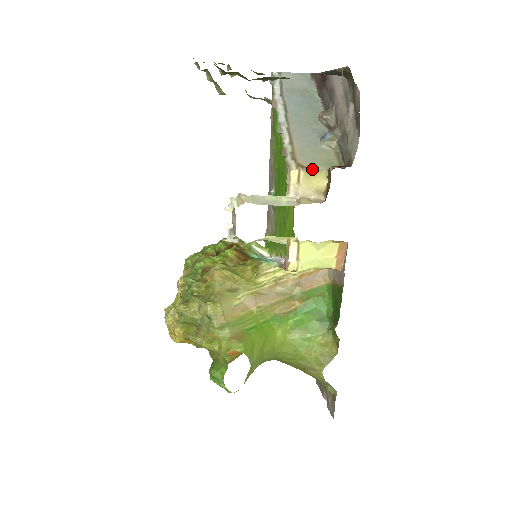
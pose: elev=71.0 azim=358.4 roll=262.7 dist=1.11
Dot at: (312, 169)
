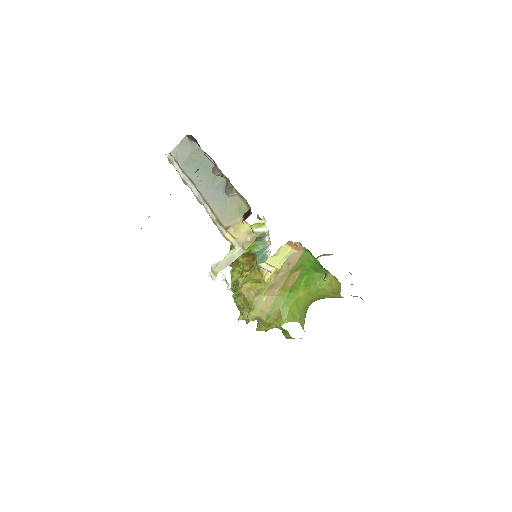
Dot at: (234, 225)
